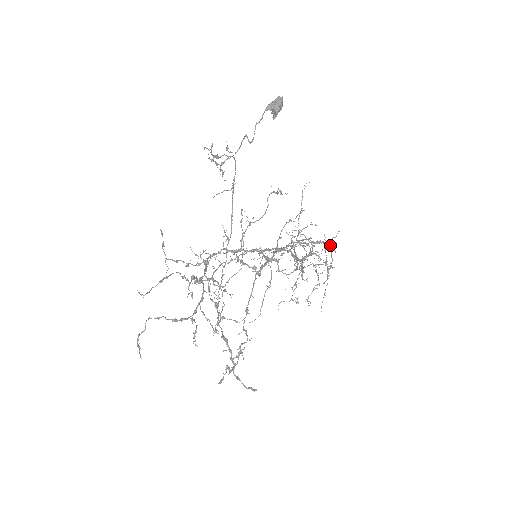
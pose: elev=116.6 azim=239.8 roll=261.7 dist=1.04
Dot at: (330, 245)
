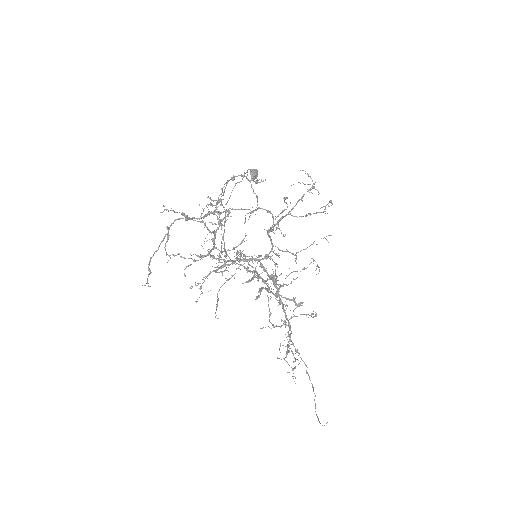
Dot at: (322, 212)
